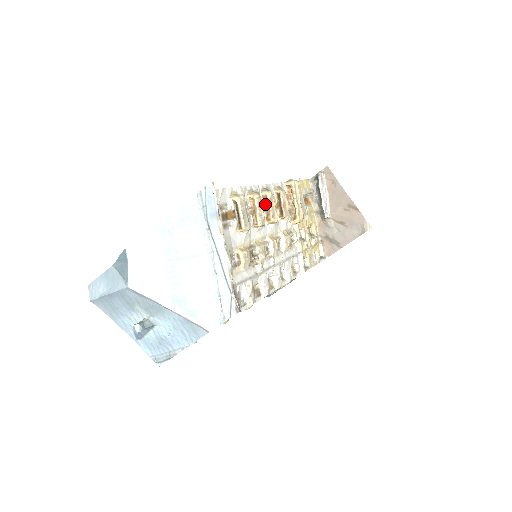
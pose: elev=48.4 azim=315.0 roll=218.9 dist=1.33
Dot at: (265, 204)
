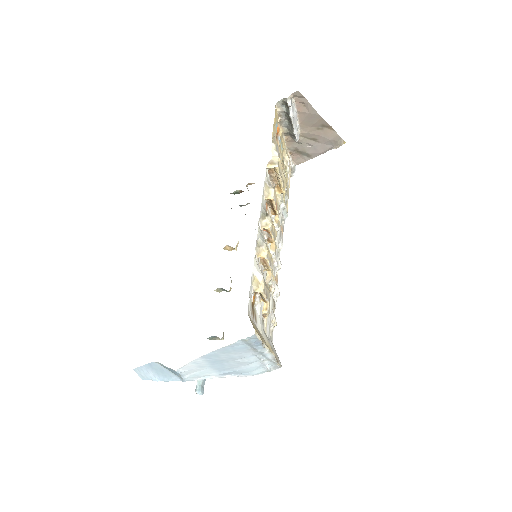
Dot at: (265, 231)
